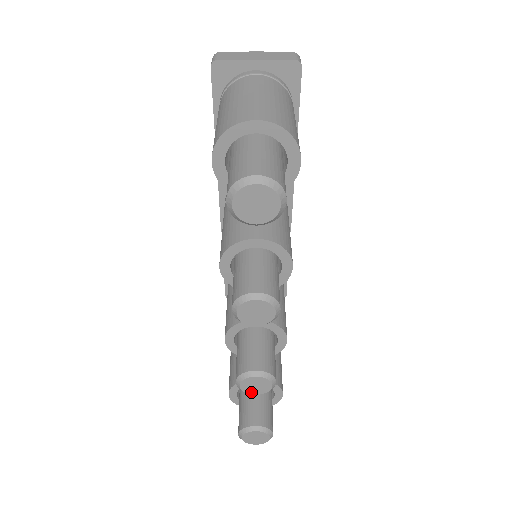
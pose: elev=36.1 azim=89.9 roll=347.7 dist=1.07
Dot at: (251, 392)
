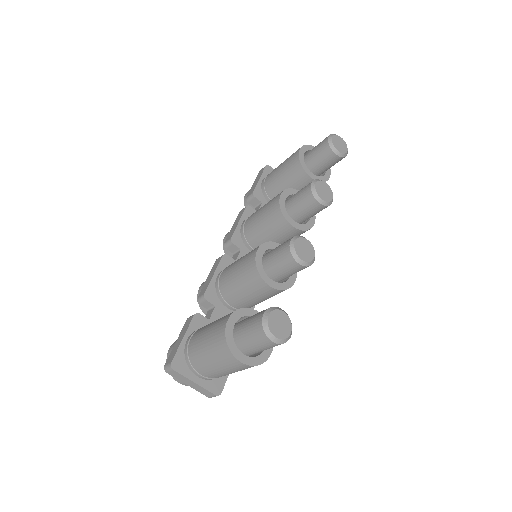
Dot at: (299, 254)
